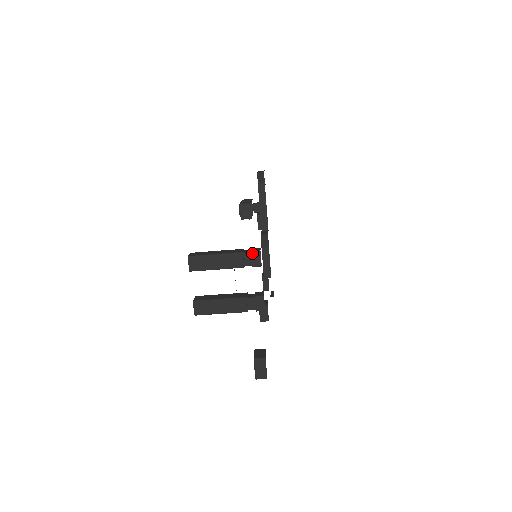
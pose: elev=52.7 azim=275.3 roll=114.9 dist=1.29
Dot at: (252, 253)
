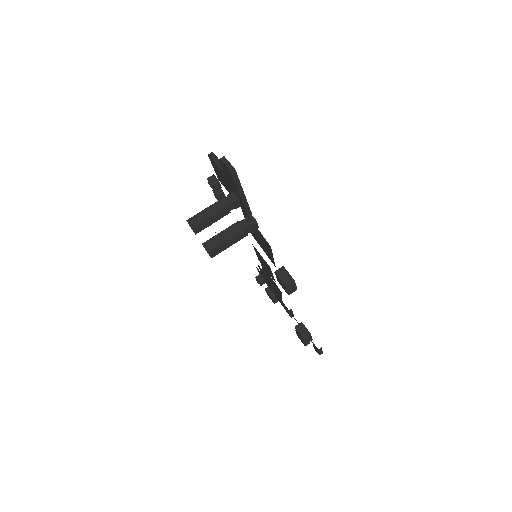
Dot at: (228, 195)
